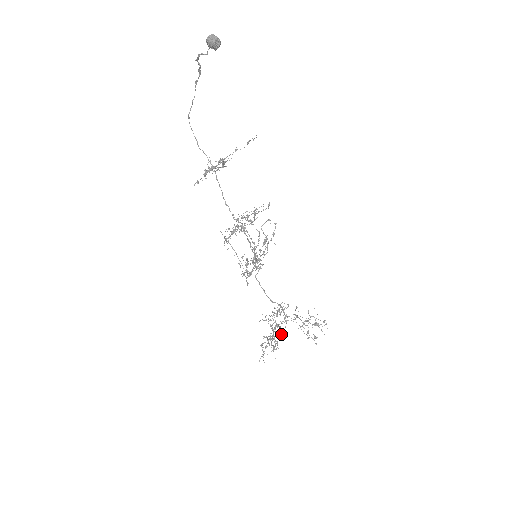
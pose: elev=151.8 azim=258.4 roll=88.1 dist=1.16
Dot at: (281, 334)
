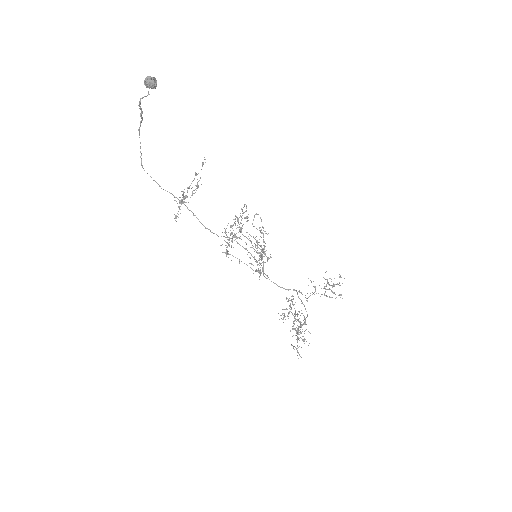
Dot at: occluded
